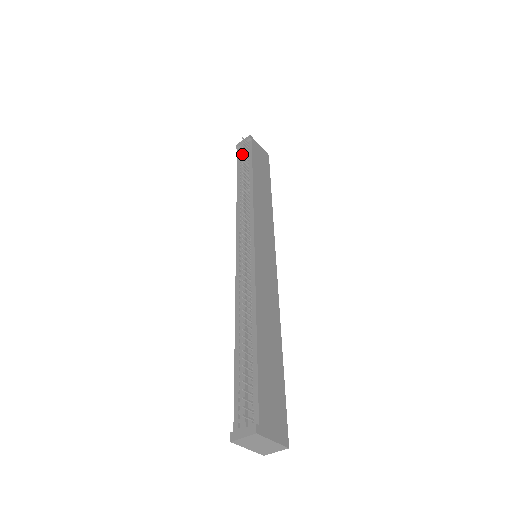
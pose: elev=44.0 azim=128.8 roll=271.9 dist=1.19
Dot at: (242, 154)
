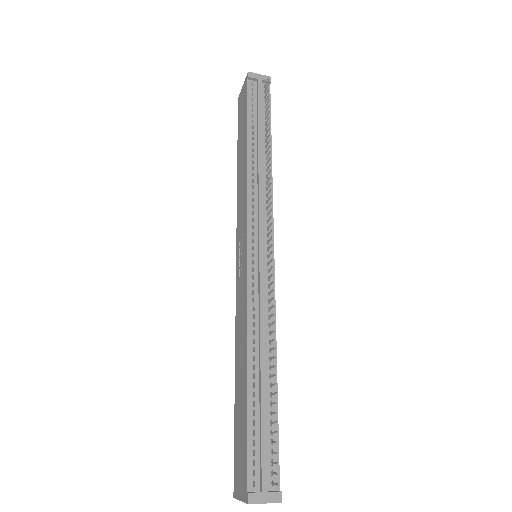
Dot at: (260, 98)
